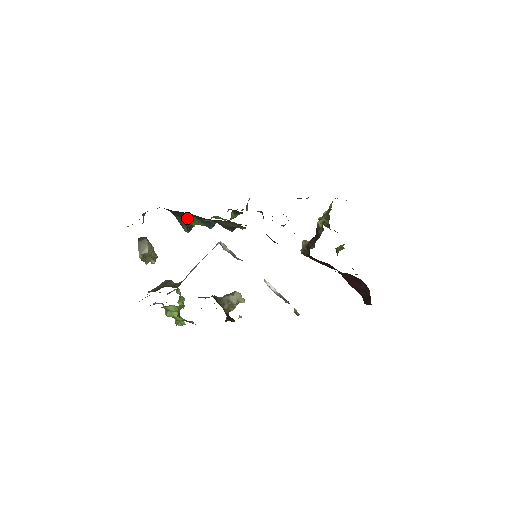
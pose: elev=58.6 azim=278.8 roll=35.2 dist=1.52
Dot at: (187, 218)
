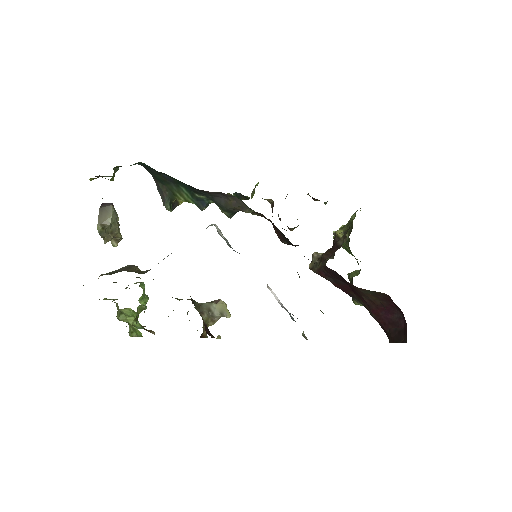
Dot at: (173, 188)
